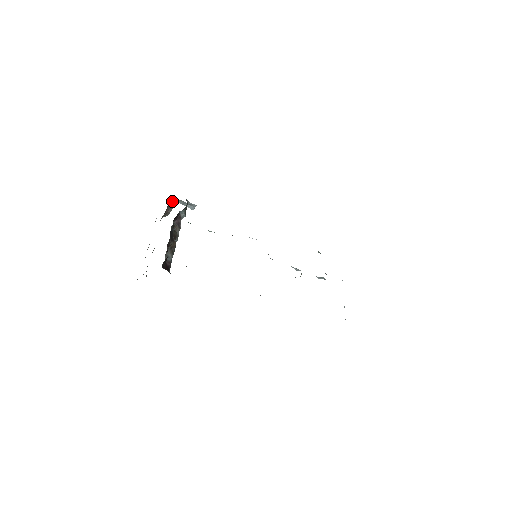
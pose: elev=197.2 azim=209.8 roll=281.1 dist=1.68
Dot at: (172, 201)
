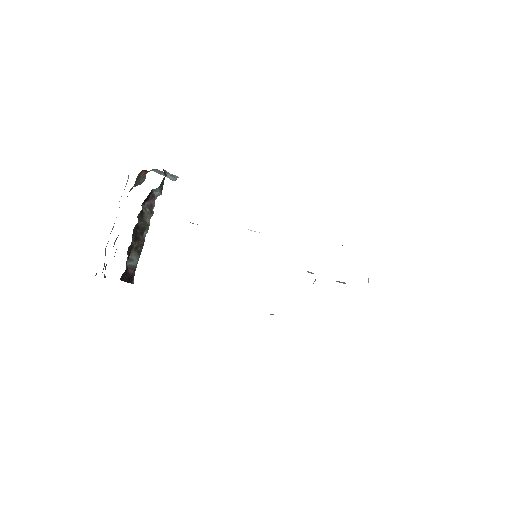
Dot at: (144, 170)
